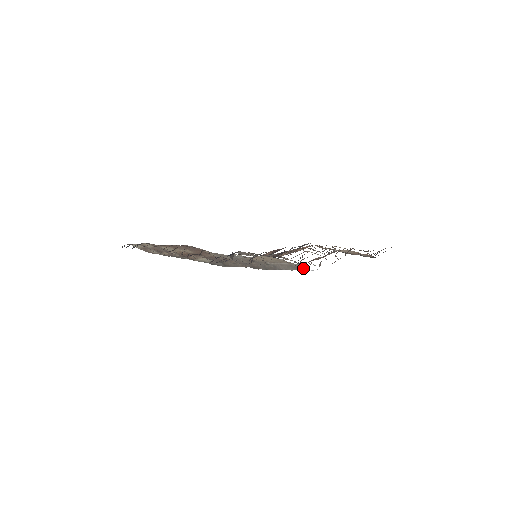
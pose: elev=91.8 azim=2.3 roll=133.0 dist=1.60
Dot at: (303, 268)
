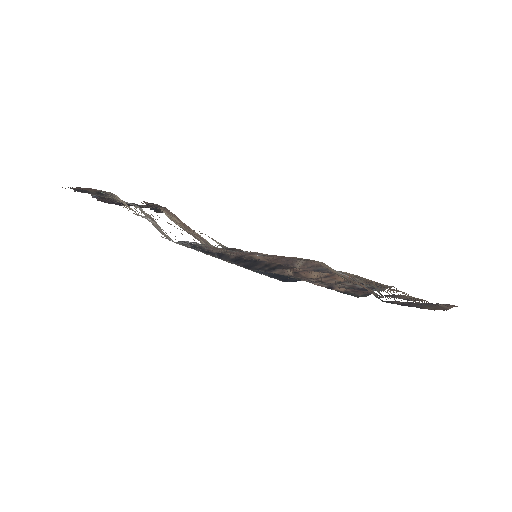
Dot at: occluded
